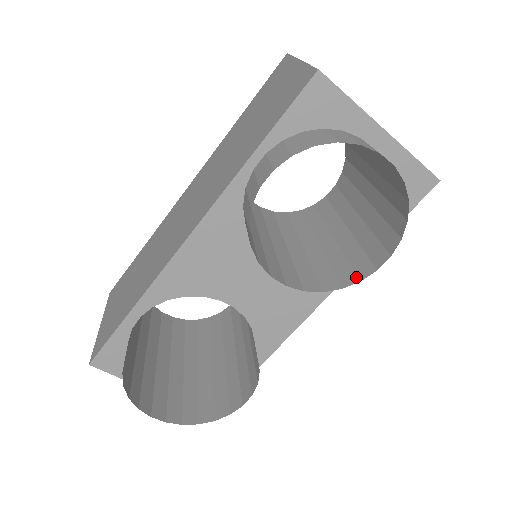
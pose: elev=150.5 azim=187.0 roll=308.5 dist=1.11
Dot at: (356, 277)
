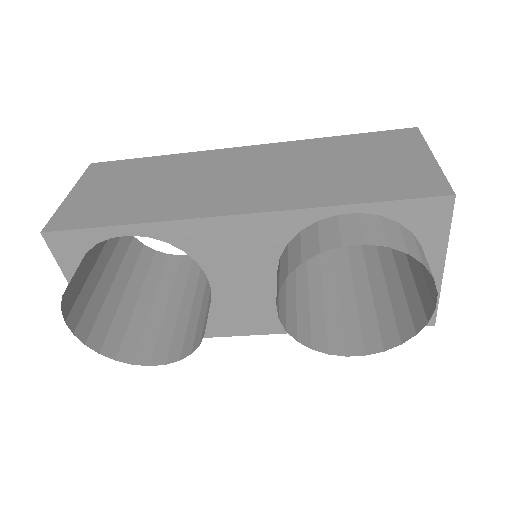
Dot at: (327, 347)
